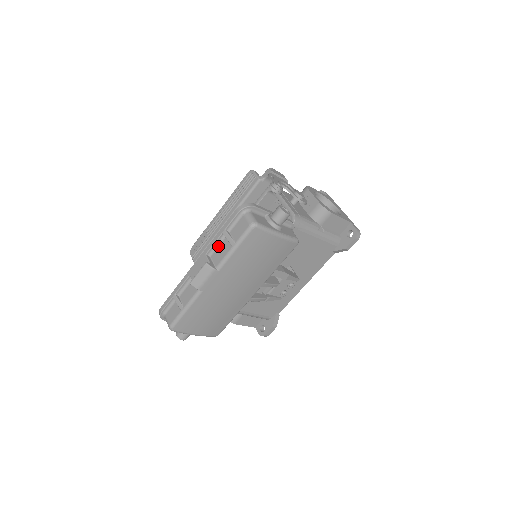
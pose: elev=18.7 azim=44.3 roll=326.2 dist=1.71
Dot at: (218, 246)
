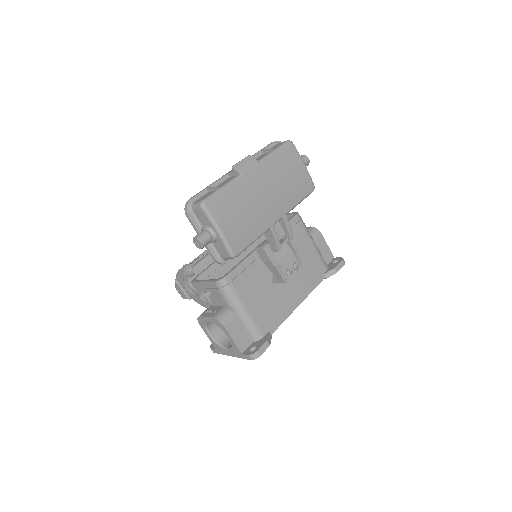
Dot at: (256, 159)
